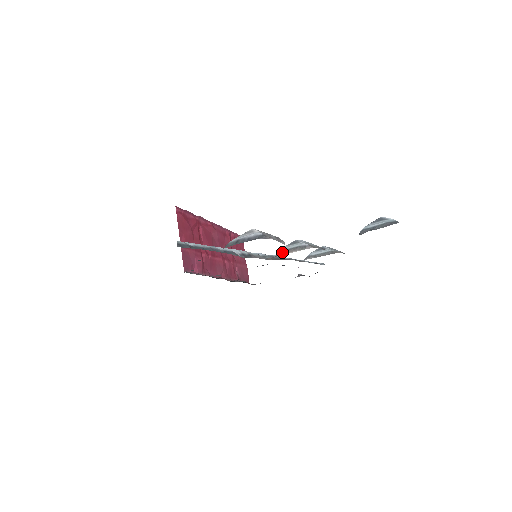
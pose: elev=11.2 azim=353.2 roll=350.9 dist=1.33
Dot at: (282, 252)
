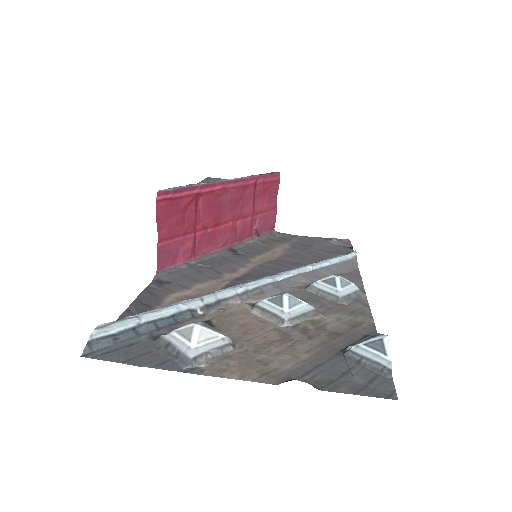
Dot at: (258, 310)
